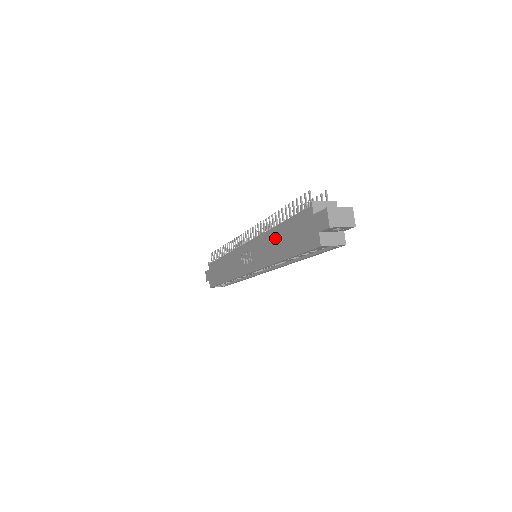
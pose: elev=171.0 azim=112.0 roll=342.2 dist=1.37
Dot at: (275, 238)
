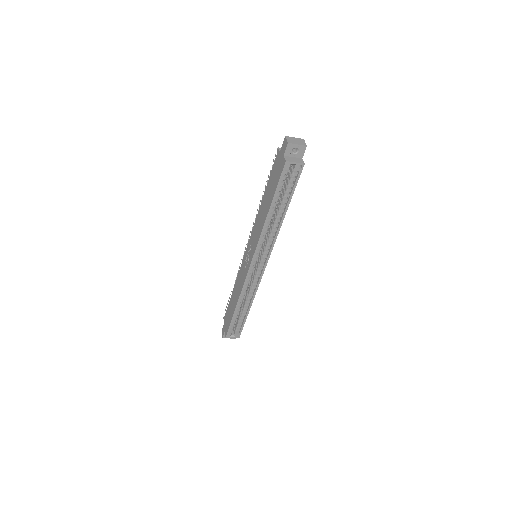
Dot at: (263, 206)
